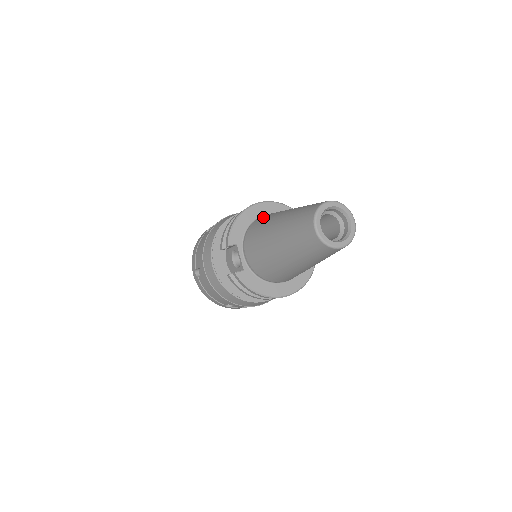
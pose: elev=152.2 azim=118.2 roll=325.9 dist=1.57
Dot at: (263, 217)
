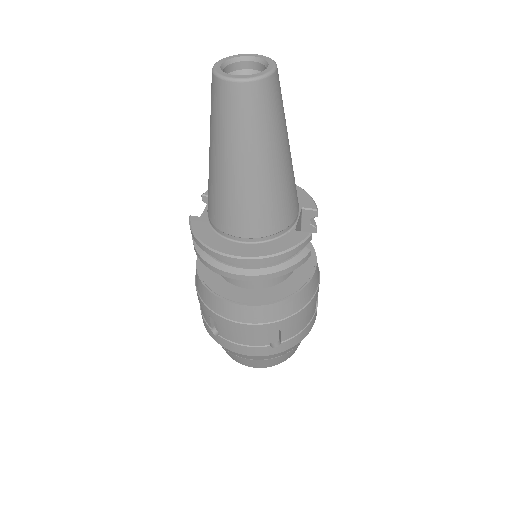
Dot at: occluded
